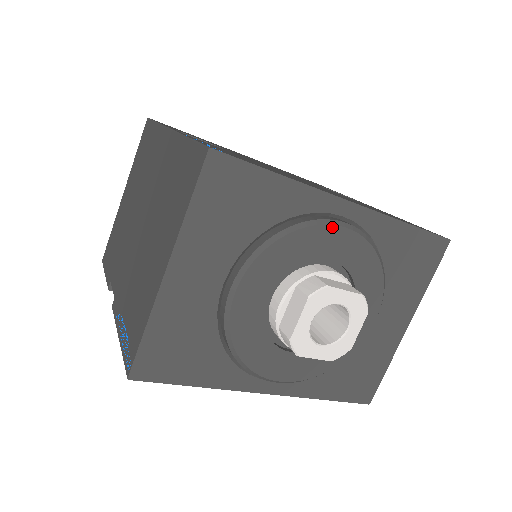
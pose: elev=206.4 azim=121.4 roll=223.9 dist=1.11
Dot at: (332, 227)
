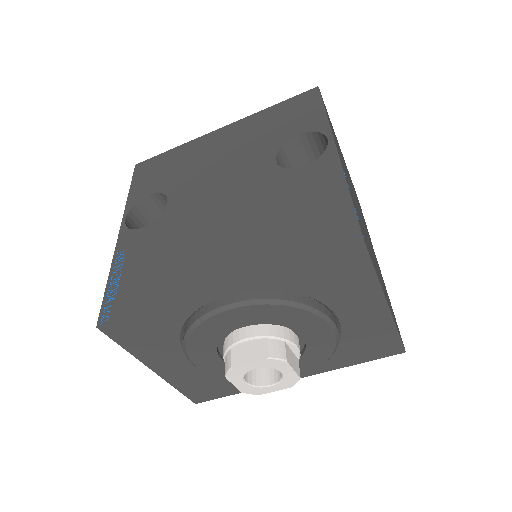
Dot at: (216, 316)
